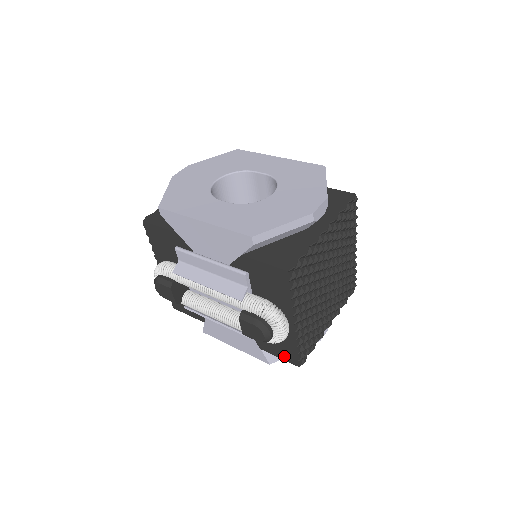
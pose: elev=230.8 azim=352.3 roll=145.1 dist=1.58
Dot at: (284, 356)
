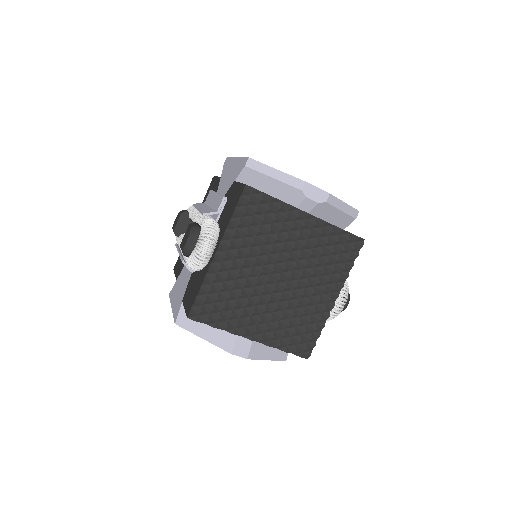
Dot at: (188, 304)
